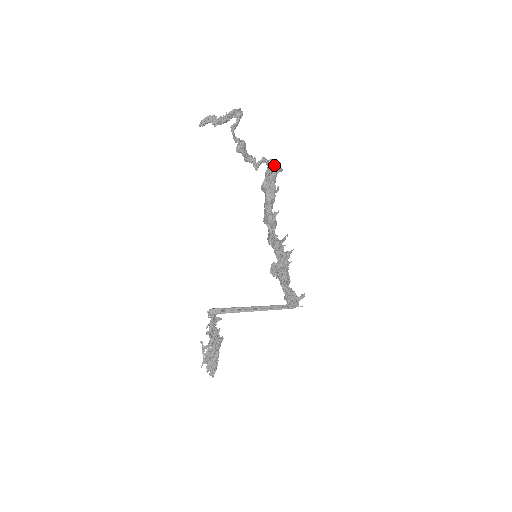
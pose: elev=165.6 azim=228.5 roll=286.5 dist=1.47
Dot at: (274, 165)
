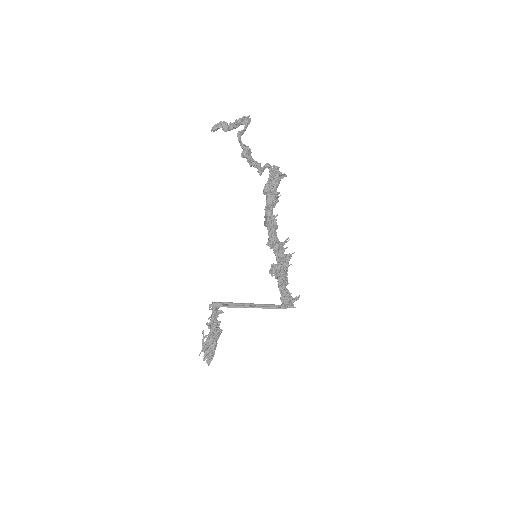
Dot at: (277, 171)
